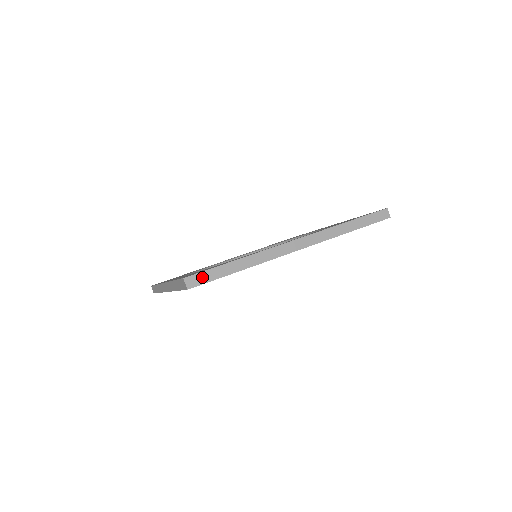
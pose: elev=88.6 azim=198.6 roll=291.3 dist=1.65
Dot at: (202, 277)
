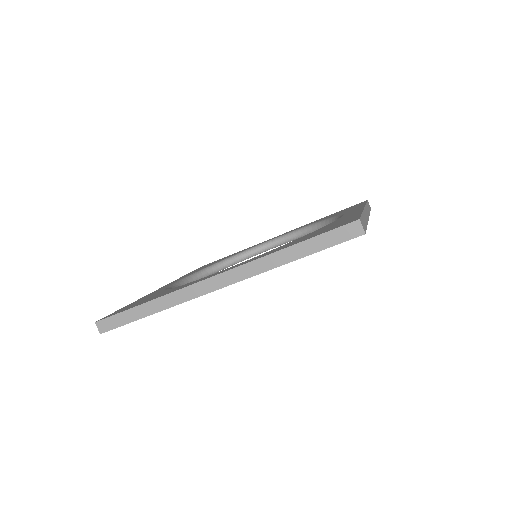
Dot at: (363, 223)
